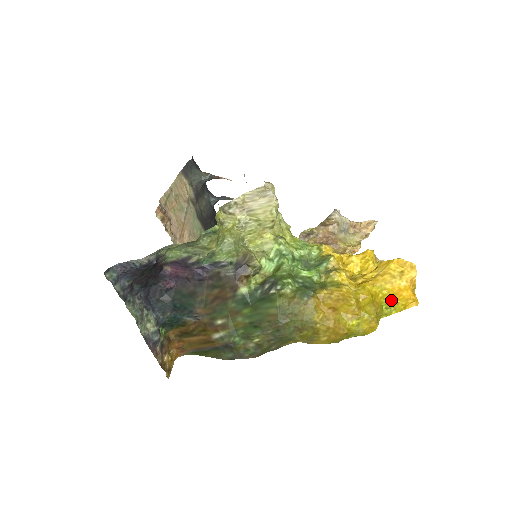
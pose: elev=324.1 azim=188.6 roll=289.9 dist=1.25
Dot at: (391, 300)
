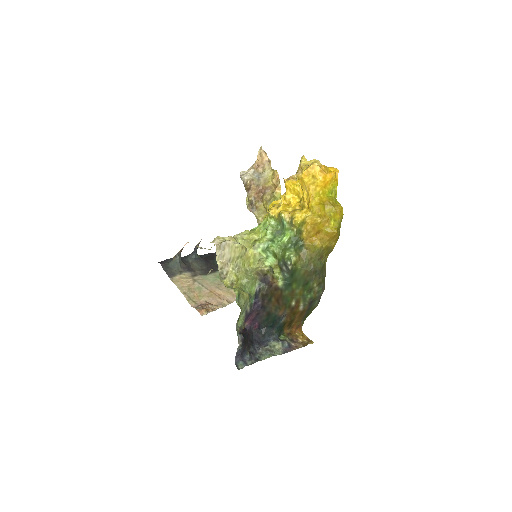
Dot at: (328, 189)
